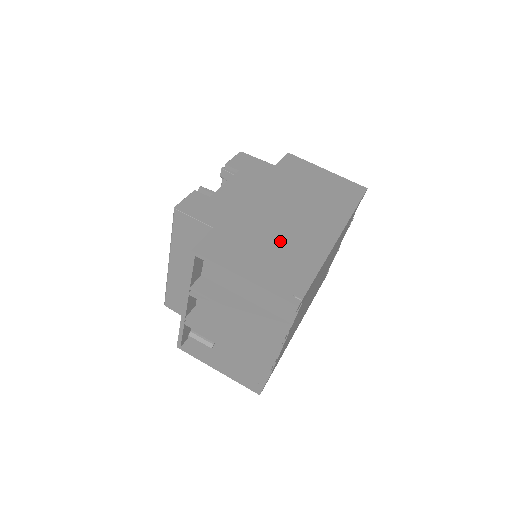
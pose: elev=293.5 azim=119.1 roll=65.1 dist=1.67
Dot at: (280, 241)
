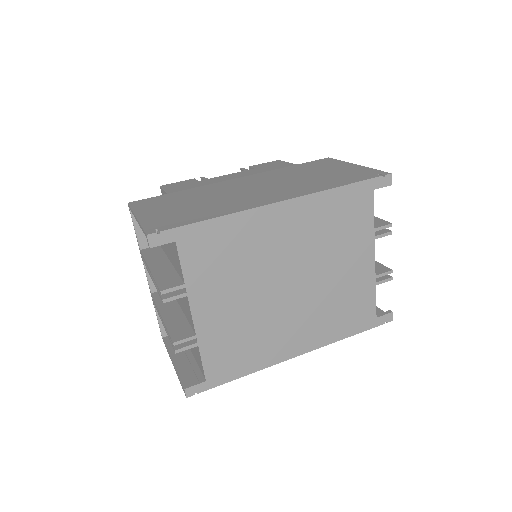
Dot at: (210, 201)
